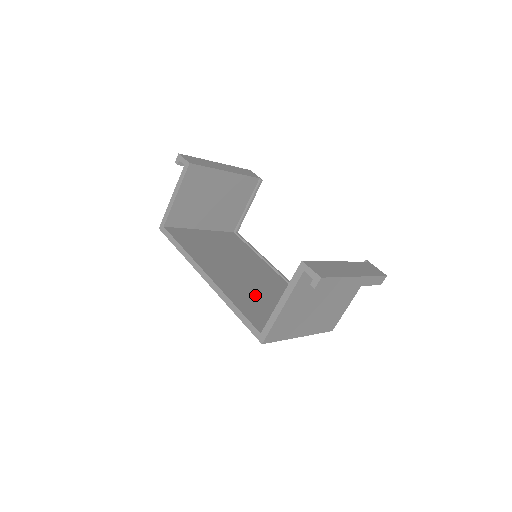
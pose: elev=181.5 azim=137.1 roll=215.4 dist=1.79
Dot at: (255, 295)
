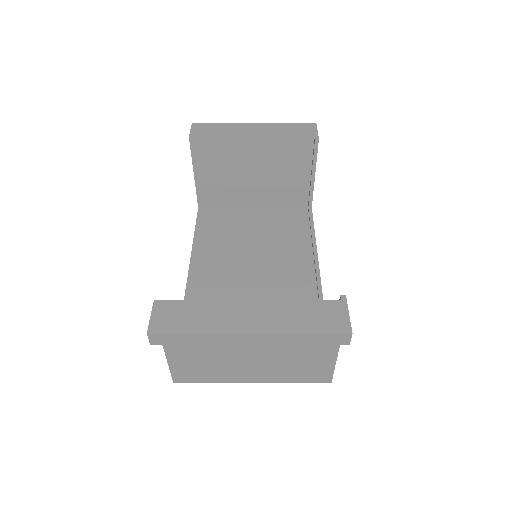
Dot at: occluded
